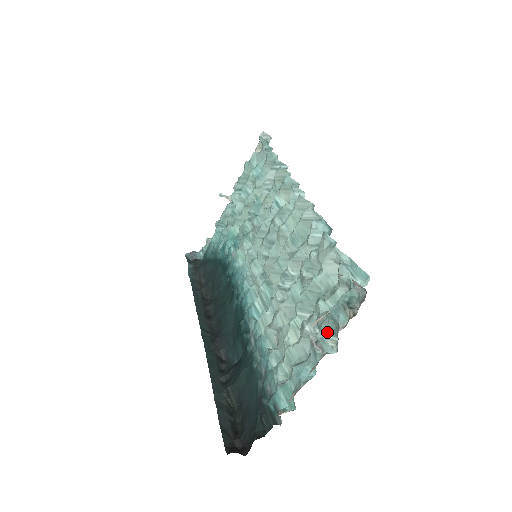
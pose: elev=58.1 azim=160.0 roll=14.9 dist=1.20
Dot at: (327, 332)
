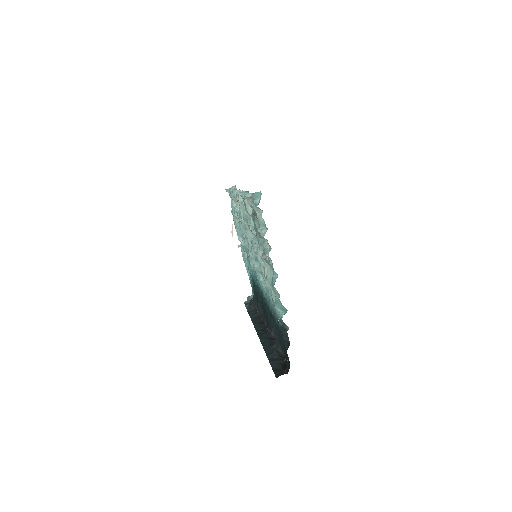
Dot at: (262, 242)
